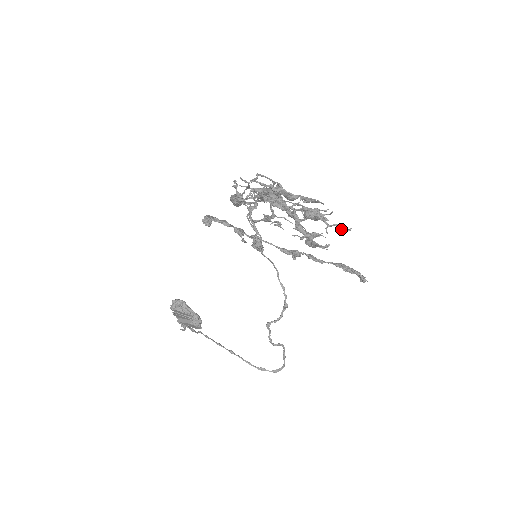
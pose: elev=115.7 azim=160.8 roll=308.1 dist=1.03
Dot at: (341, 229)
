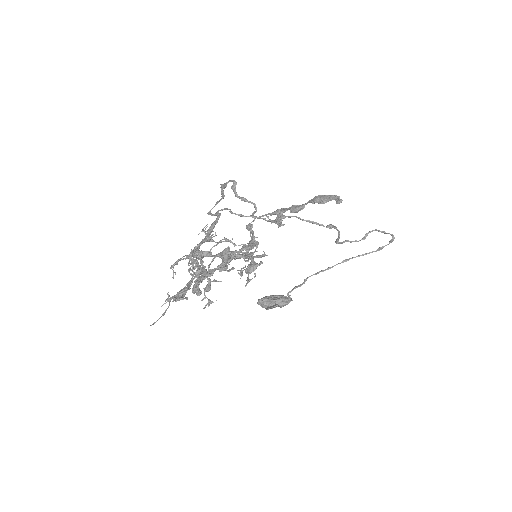
Dot at: occluded
